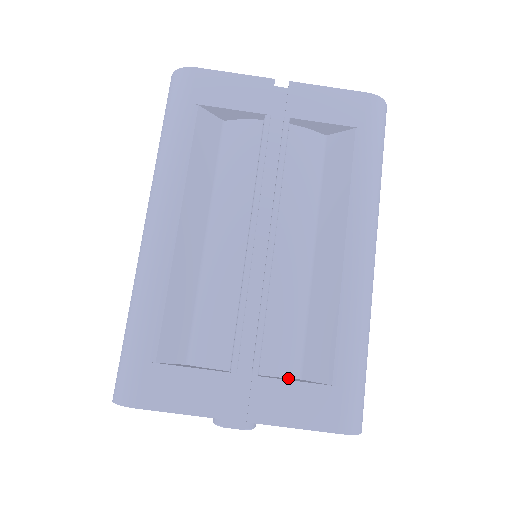
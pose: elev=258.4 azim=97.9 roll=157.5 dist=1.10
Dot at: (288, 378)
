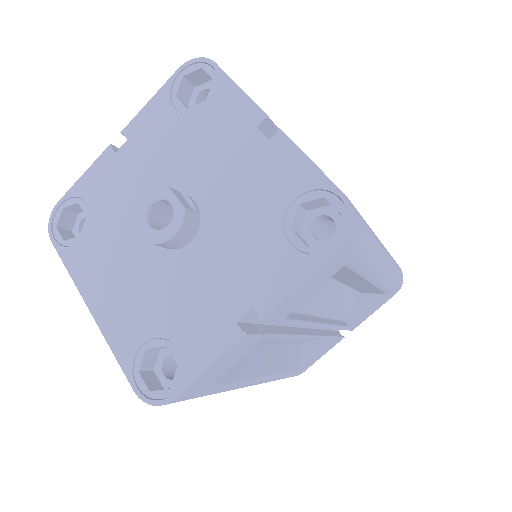
Dot at: occluded
